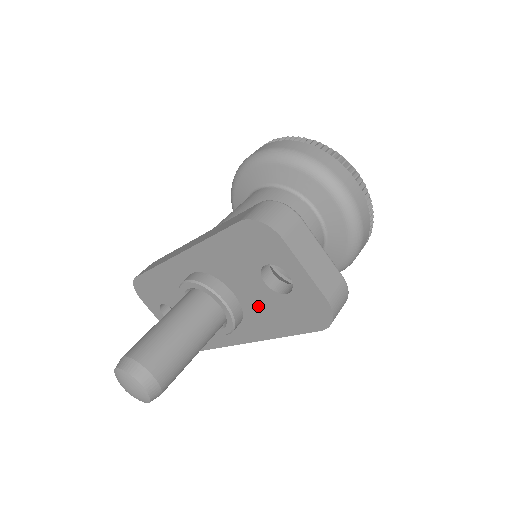
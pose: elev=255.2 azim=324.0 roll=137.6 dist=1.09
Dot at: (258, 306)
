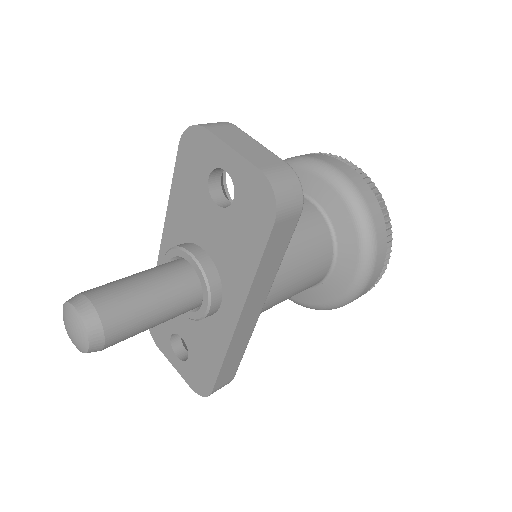
Dot at: (224, 247)
